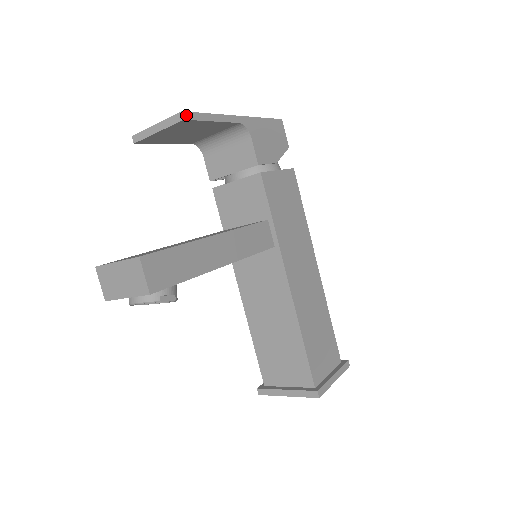
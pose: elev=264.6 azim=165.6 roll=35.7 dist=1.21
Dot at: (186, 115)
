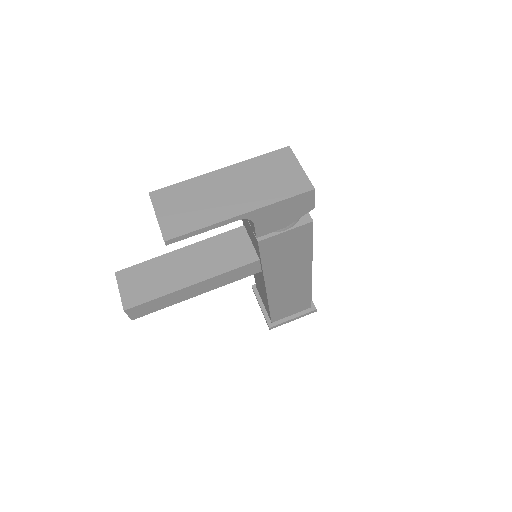
Dot at: (169, 242)
